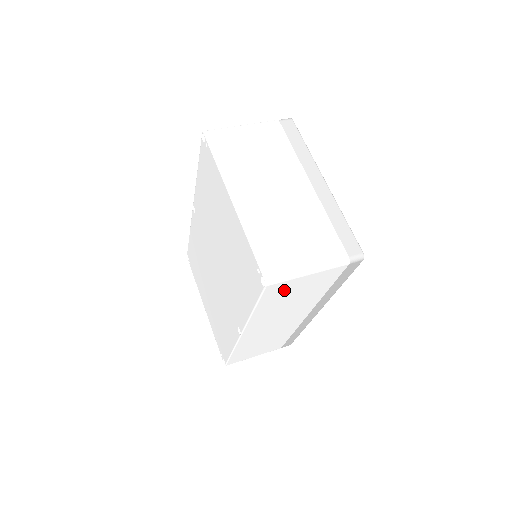
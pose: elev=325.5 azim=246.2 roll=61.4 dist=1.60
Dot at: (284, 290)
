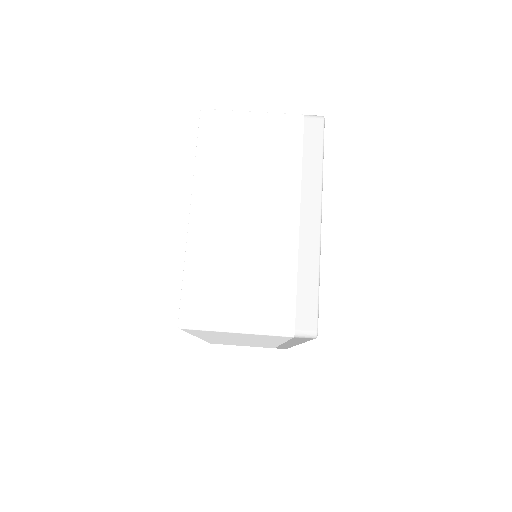
Dot at: (214, 333)
